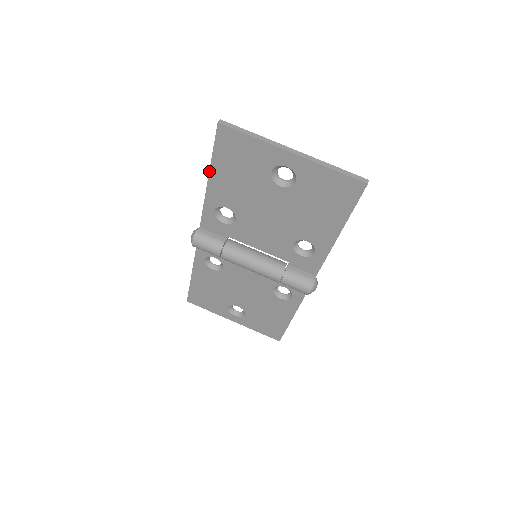
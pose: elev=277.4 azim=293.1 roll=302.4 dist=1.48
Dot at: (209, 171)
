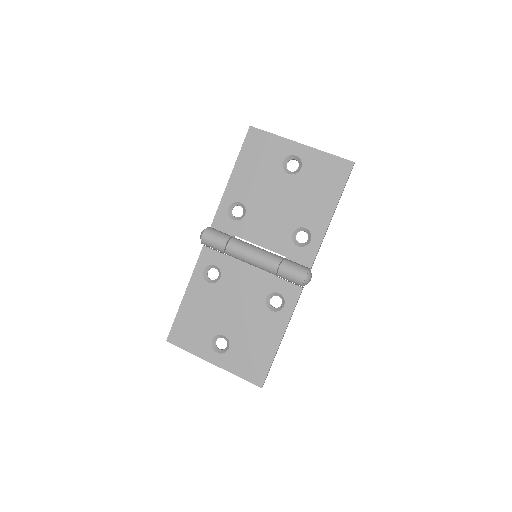
Dot at: (233, 168)
